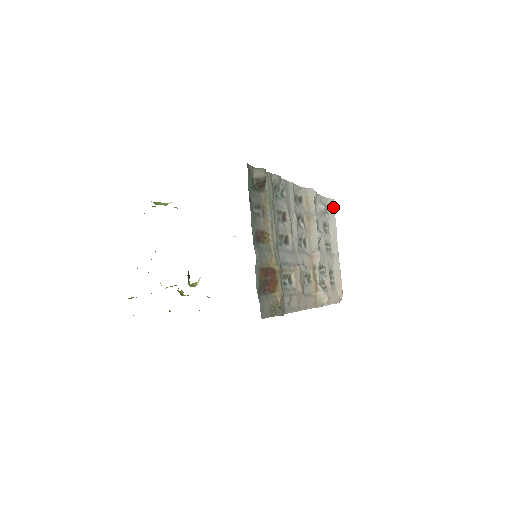
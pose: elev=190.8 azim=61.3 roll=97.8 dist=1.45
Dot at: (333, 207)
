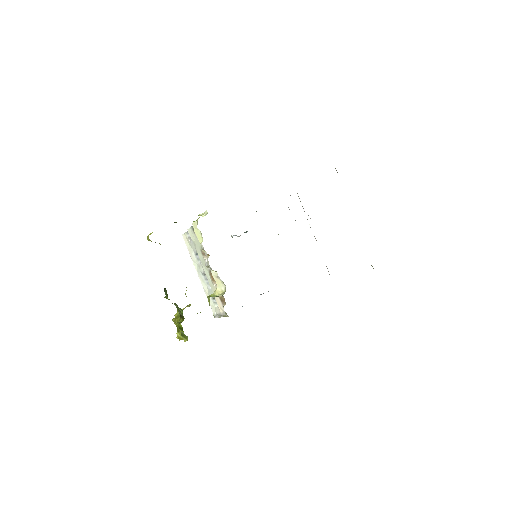
Dot at: occluded
